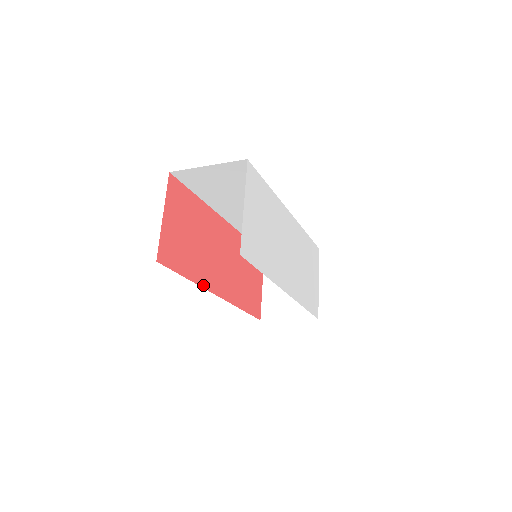
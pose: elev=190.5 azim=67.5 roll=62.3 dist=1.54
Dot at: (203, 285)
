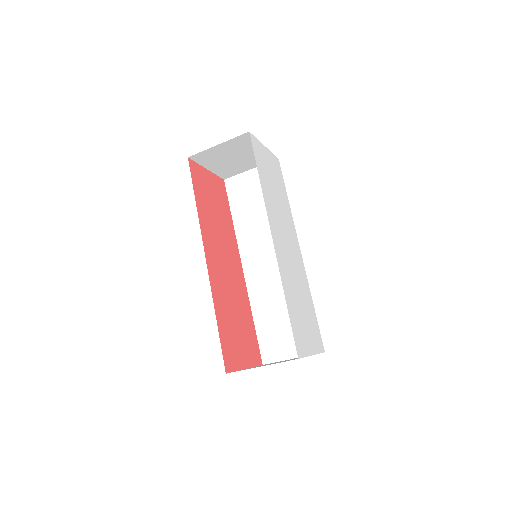
Dot at: (201, 227)
